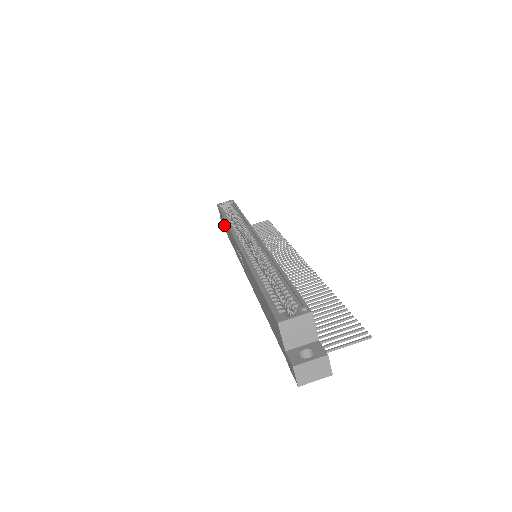
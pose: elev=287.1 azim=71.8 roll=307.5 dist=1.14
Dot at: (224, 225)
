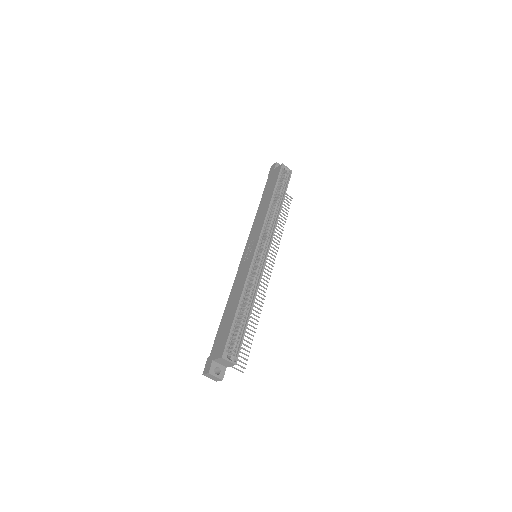
Dot at: (270, 185)
